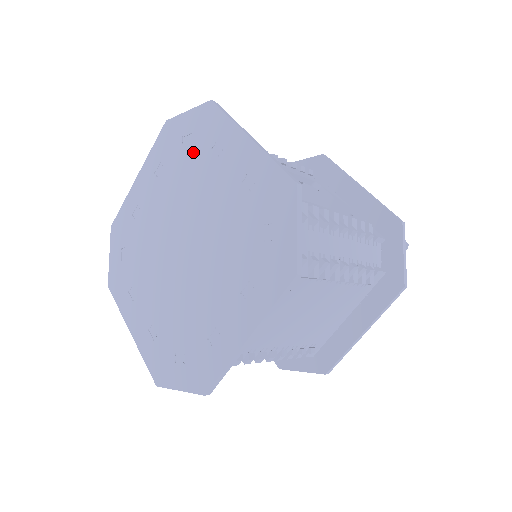
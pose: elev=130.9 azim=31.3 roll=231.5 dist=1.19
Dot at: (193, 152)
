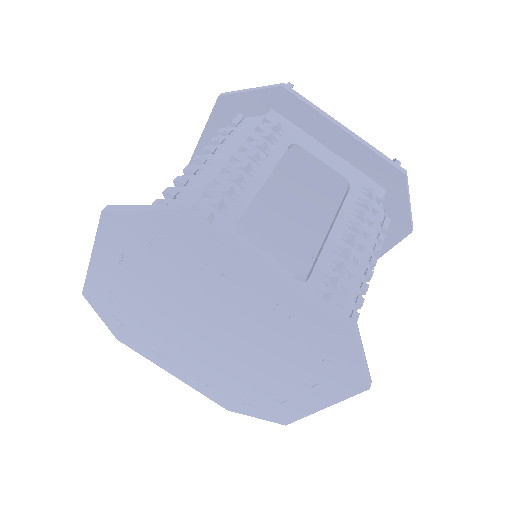
Dot at: (176, 261)
